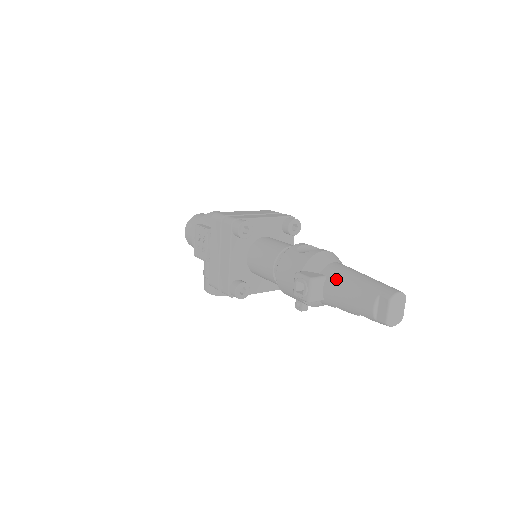
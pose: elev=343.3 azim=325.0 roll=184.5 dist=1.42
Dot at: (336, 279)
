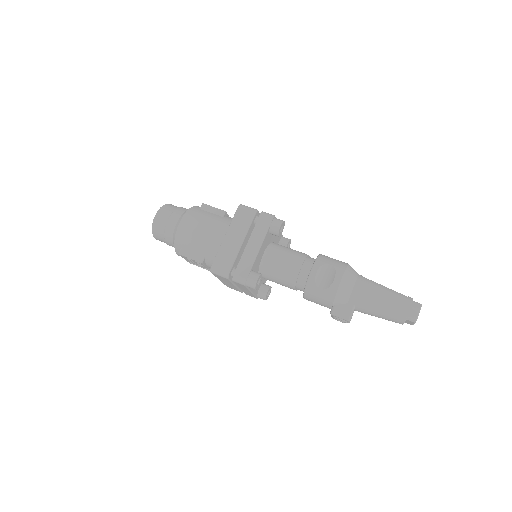
Dot at: (365, 308)
